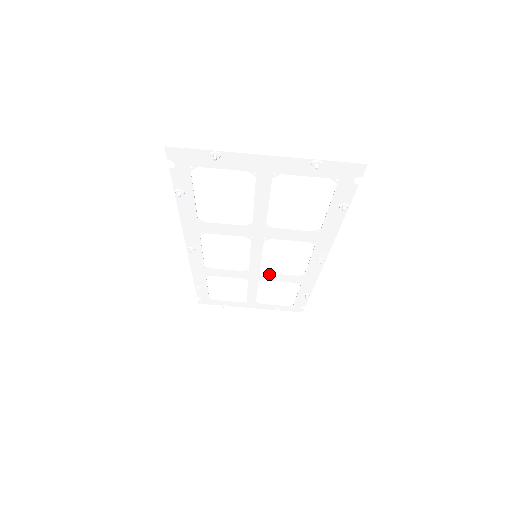
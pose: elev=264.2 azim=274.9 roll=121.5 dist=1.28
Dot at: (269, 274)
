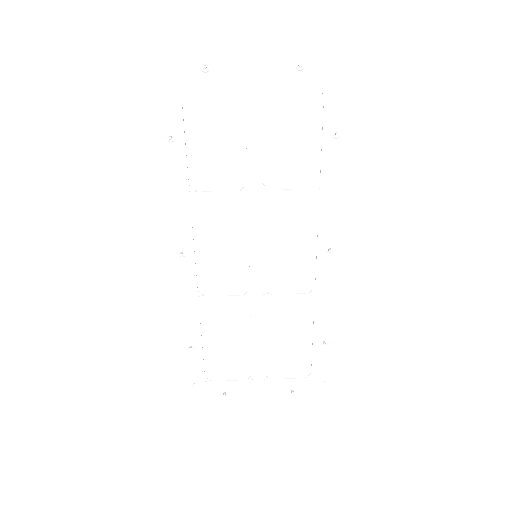
Dot at: (274, 297)
